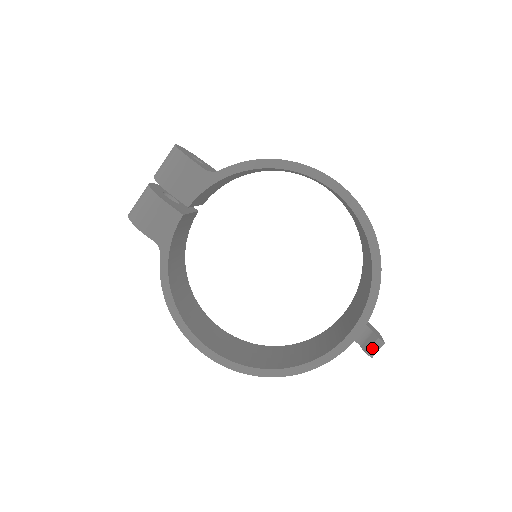
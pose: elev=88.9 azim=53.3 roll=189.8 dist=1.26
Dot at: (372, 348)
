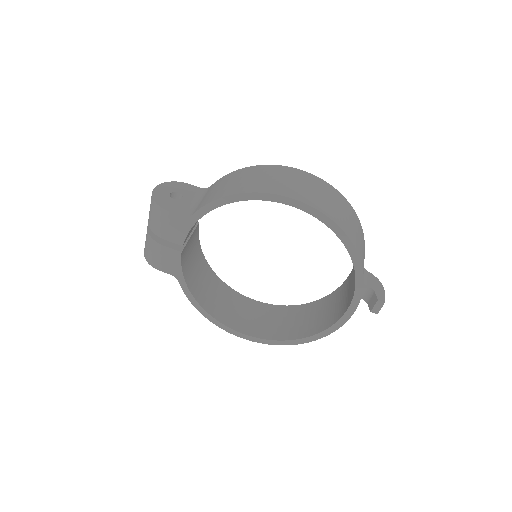
Dot at: (375, 308)
